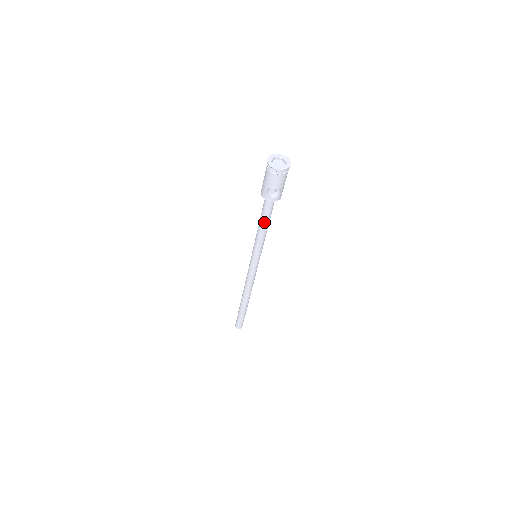
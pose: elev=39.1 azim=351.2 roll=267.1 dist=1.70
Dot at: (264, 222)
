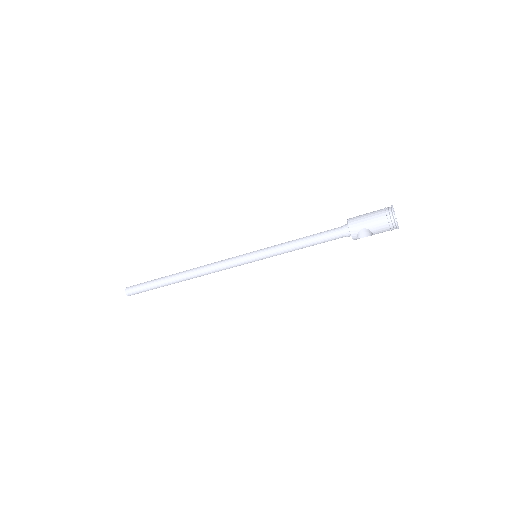
Dot at: (315, 243)
